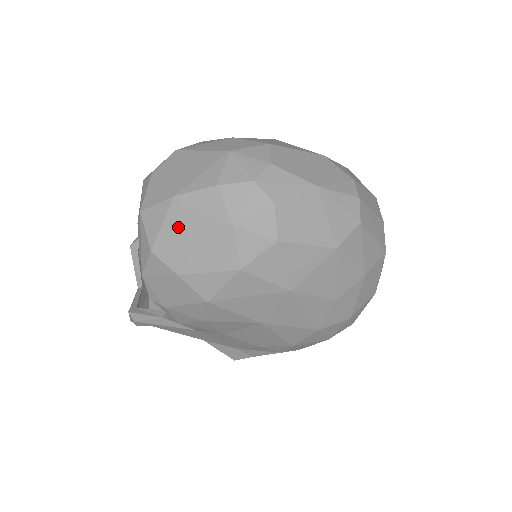
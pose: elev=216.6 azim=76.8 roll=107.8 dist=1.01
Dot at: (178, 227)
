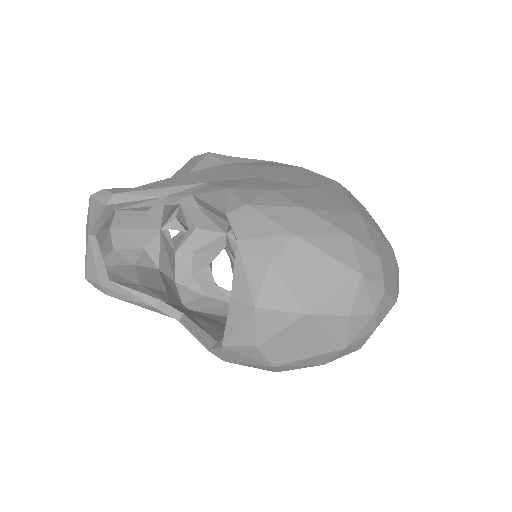
Dot at: (296, 337)
